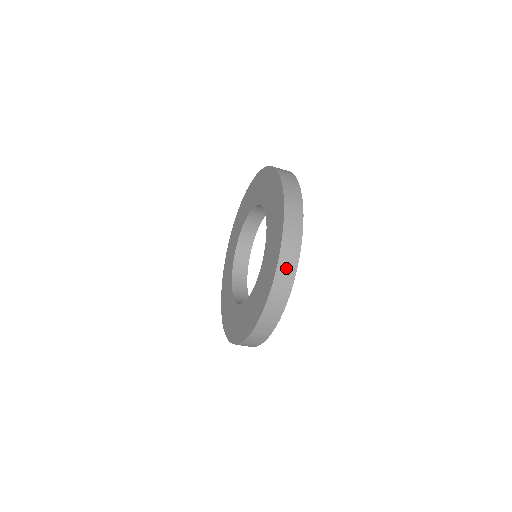
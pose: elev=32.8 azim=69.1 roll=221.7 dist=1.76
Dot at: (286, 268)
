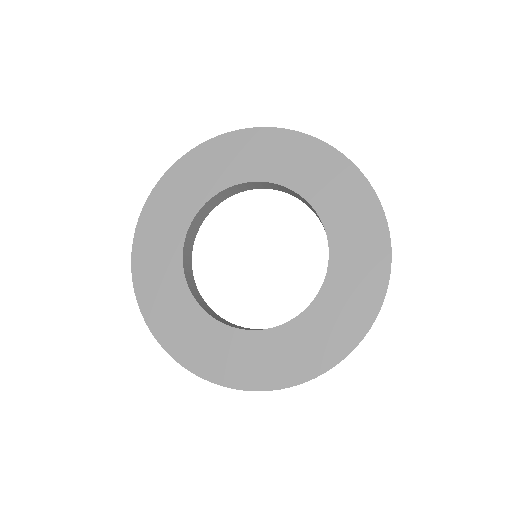
Dot at: occluded
